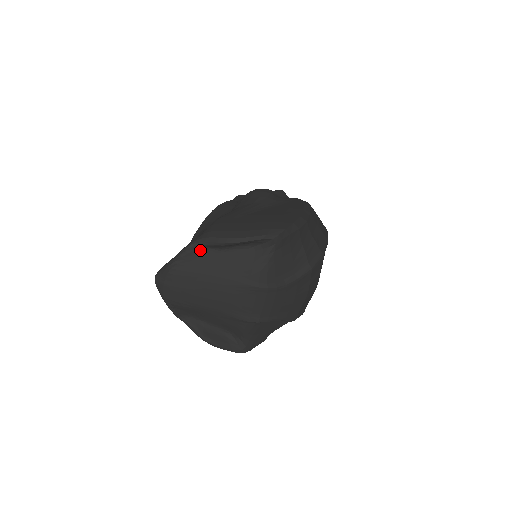
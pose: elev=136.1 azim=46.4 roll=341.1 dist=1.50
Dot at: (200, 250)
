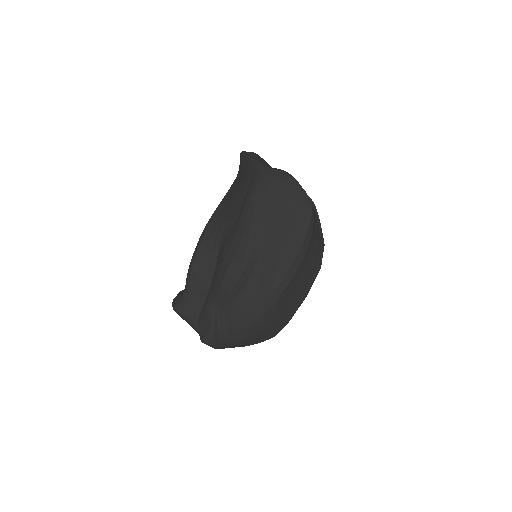
Dot at: occluded
